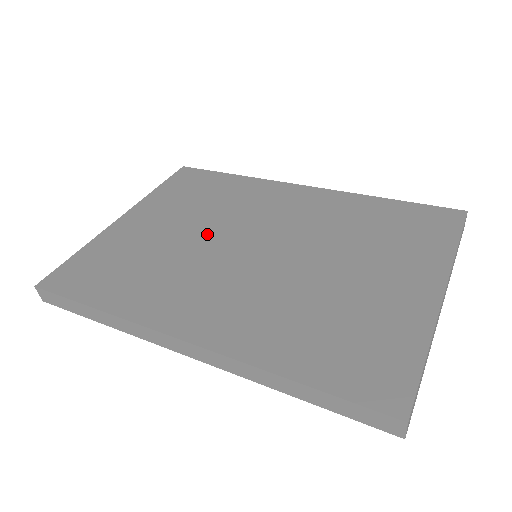
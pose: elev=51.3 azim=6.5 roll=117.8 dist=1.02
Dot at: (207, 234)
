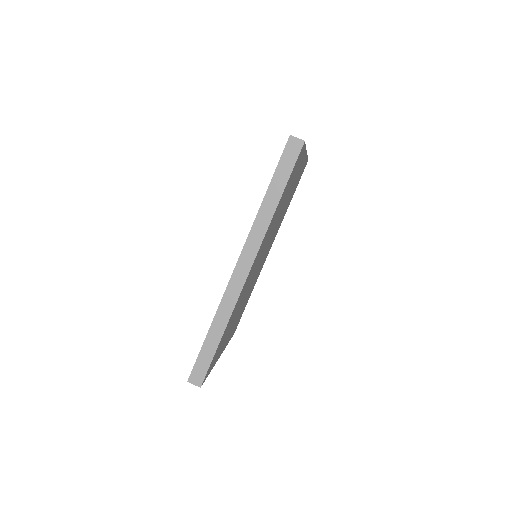
Dot at: occluded
